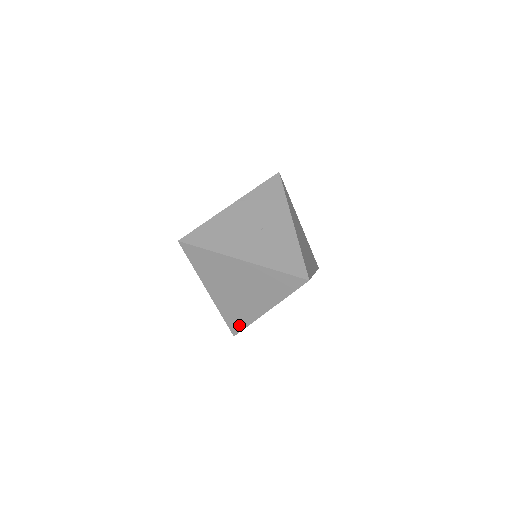
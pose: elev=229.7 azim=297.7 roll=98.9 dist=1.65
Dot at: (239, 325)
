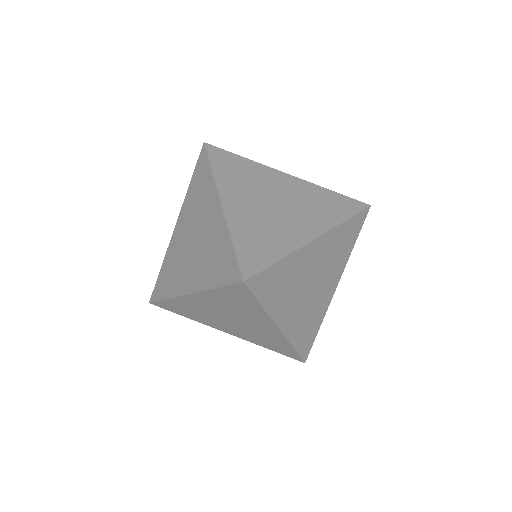
Dot at: (261, 259)
